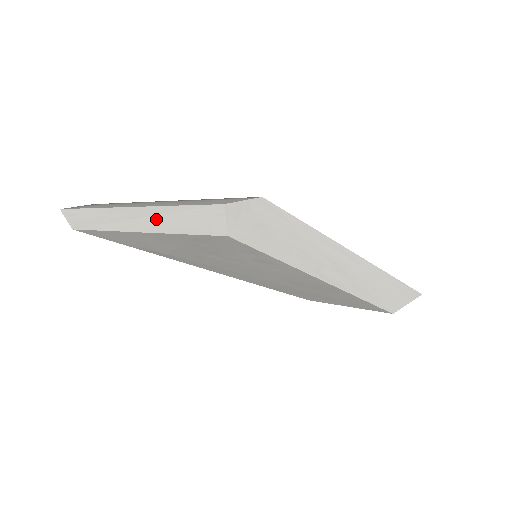
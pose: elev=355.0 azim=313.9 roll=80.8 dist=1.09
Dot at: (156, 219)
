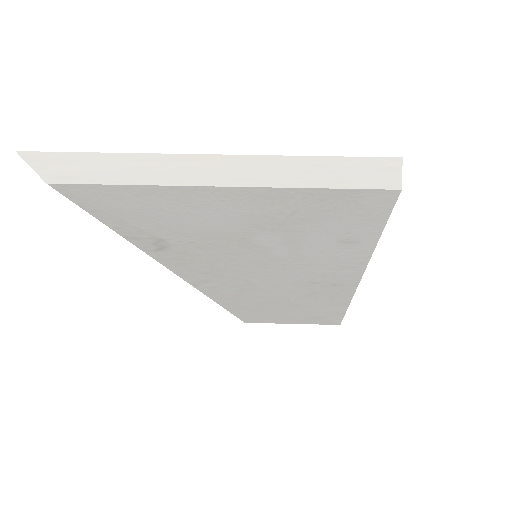
Dot at: (280, 170)
